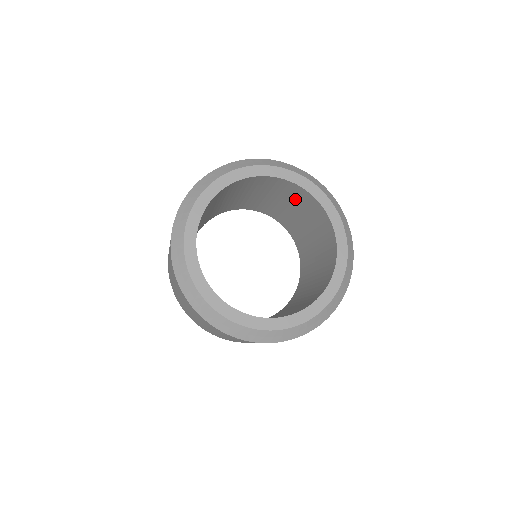
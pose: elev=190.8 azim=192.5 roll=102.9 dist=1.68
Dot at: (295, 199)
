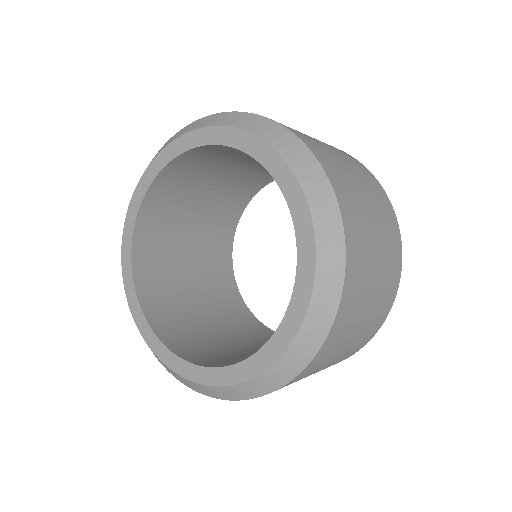
Dot at: occluded
